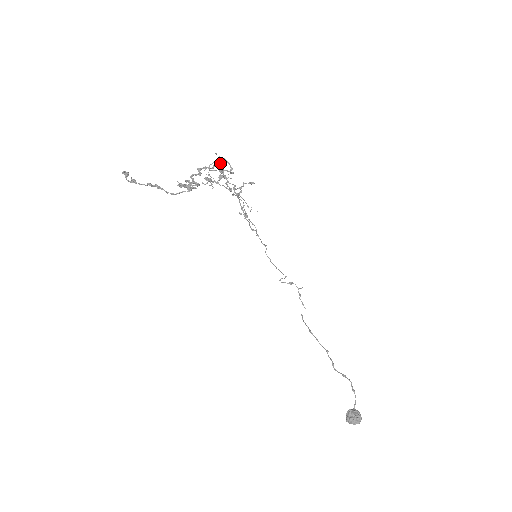
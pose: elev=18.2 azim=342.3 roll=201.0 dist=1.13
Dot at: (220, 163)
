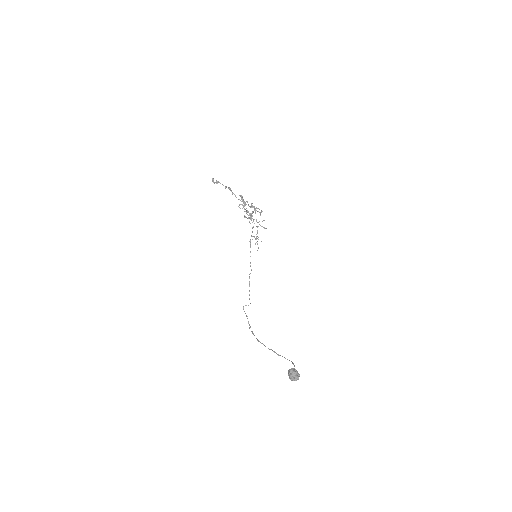
Dot at: (253, 212)
